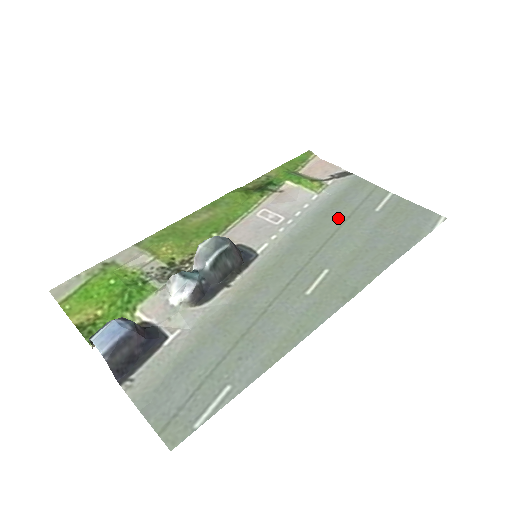
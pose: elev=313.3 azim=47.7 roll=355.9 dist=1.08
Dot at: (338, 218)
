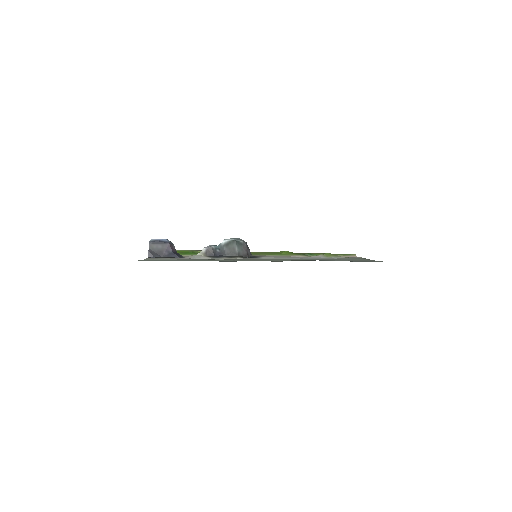
Dot at: occluded
